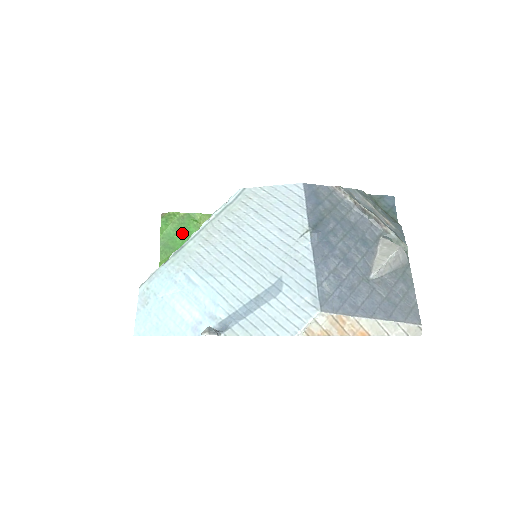
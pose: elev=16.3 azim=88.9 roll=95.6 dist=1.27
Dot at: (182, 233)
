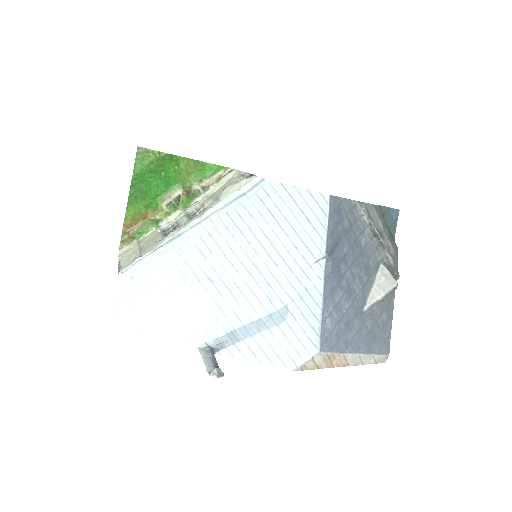
Dot at: (159, 177)
